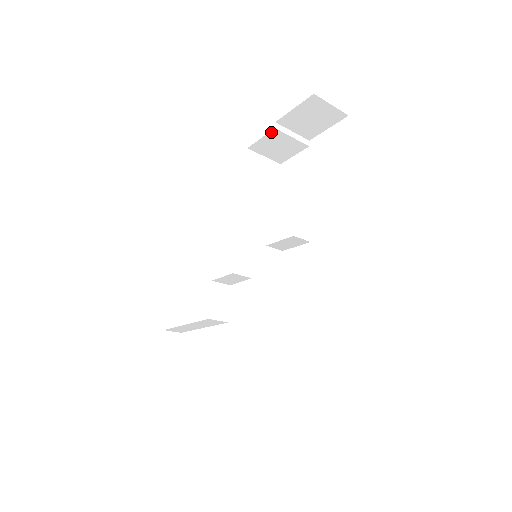
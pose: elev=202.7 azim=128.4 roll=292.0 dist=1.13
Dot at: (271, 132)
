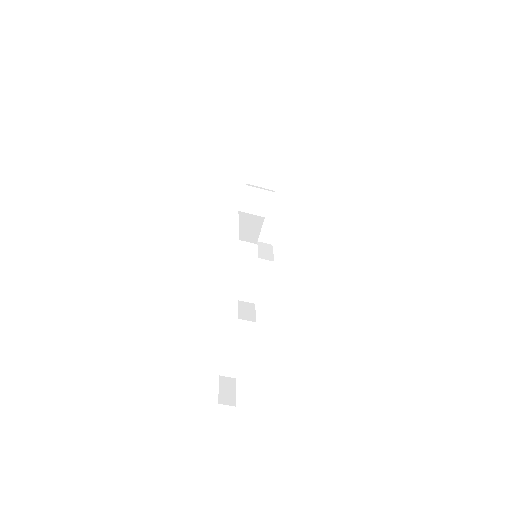
Dot at: (245, 190)
